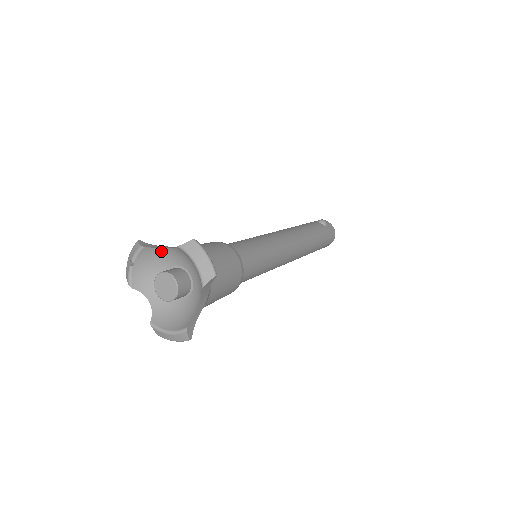
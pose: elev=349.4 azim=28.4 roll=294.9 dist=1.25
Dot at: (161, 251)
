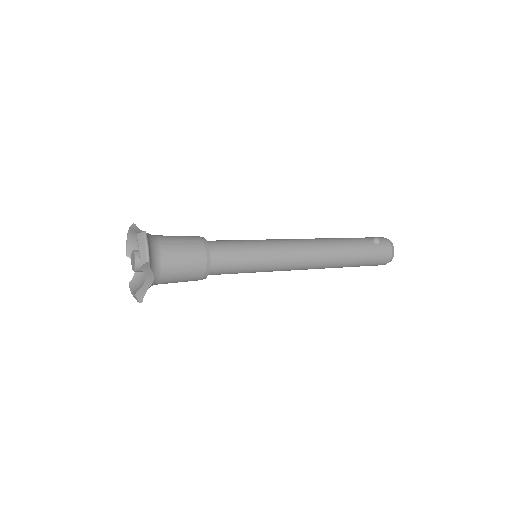
Dot at: occluded
